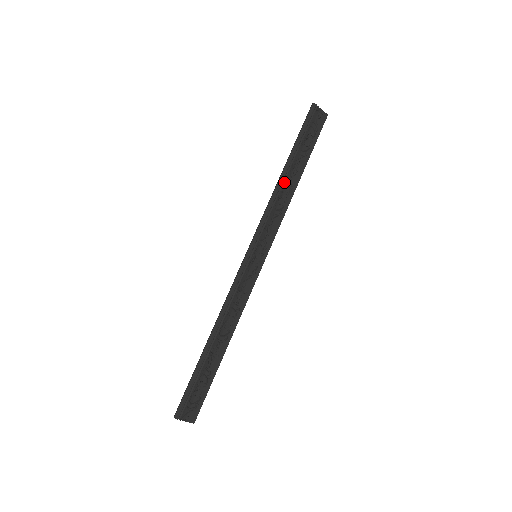
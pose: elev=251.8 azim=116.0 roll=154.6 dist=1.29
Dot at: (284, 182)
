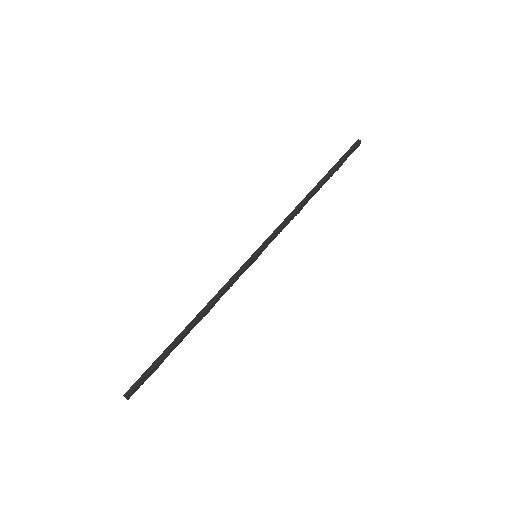
Dot at: (309, 199)
